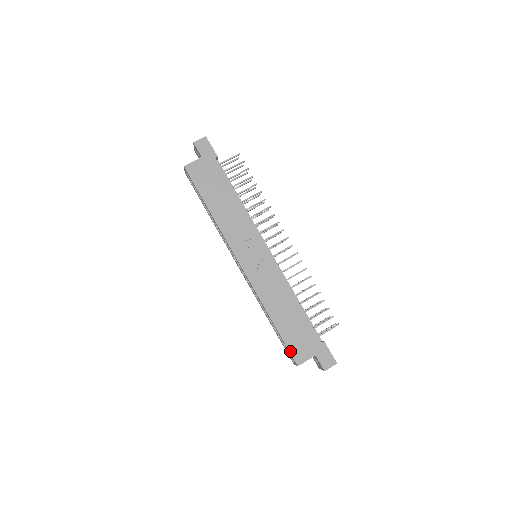
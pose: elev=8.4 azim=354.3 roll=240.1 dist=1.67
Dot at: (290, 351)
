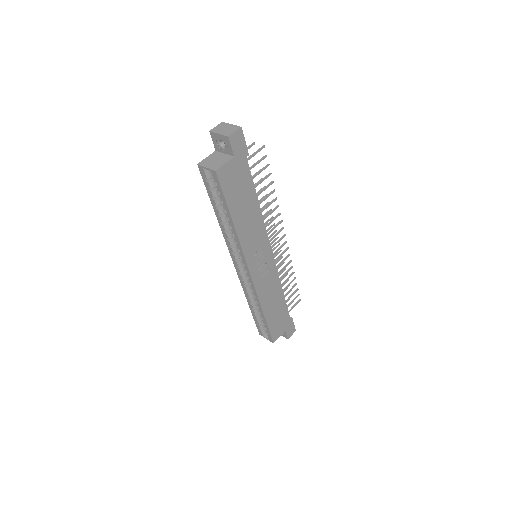
Dot at: (271, 334)
